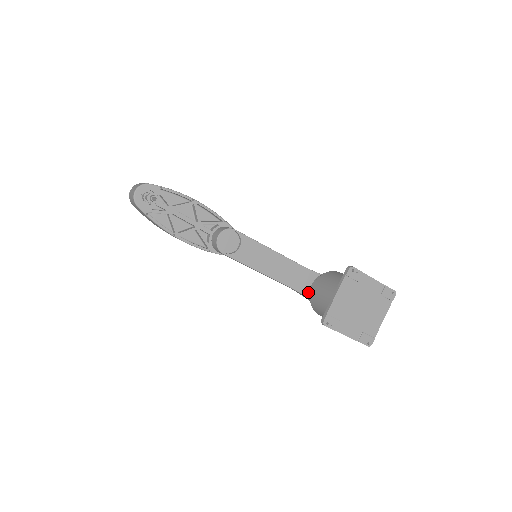
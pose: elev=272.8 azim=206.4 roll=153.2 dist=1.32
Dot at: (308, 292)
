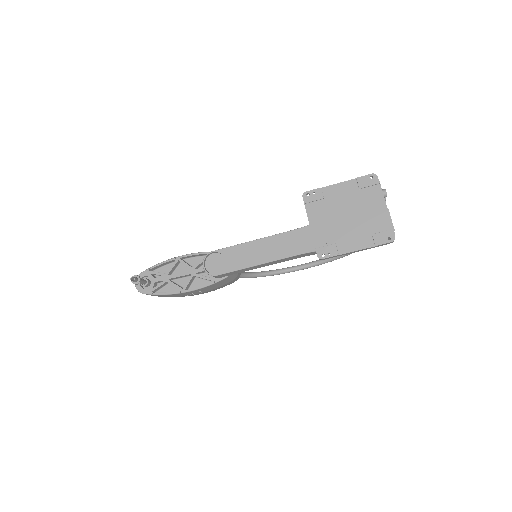
Dot at: occluded
